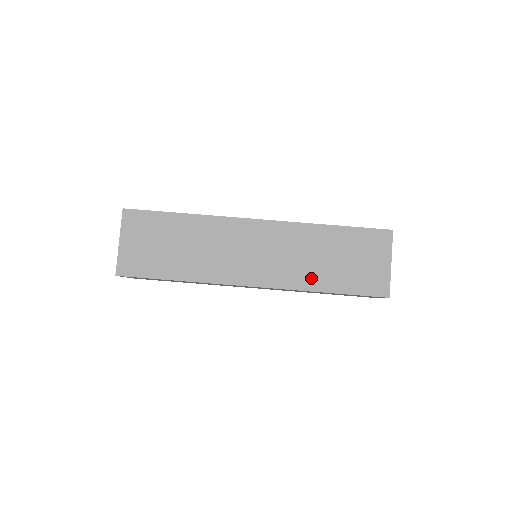
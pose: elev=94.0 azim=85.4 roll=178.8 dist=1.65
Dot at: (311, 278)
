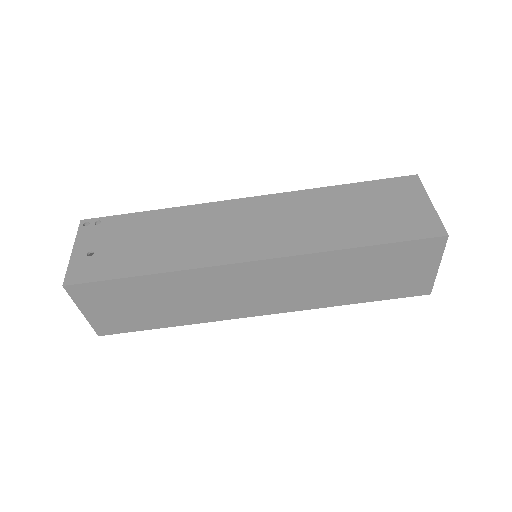
Dot at: (333, 297)
